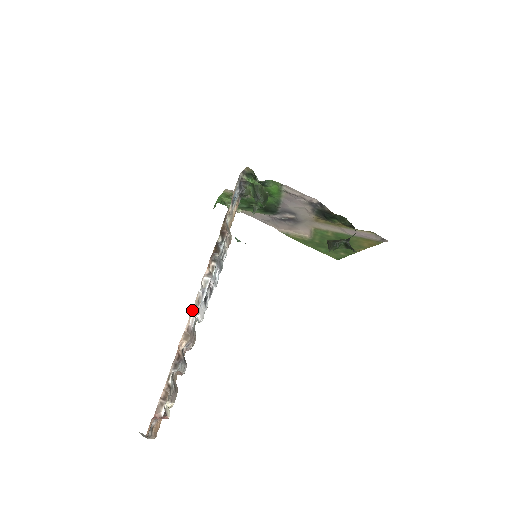
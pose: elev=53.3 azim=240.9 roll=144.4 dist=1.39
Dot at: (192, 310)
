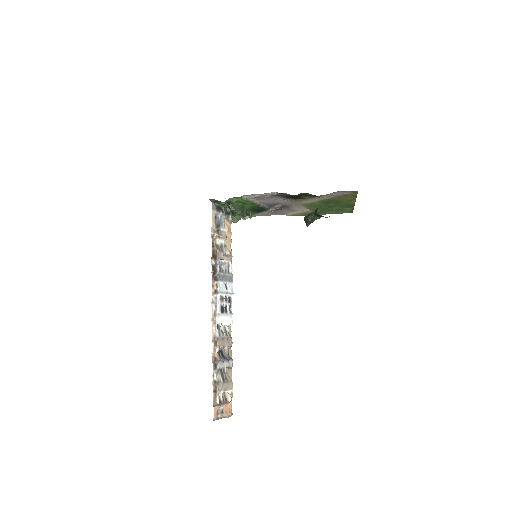
Dot at: (212, 323)
